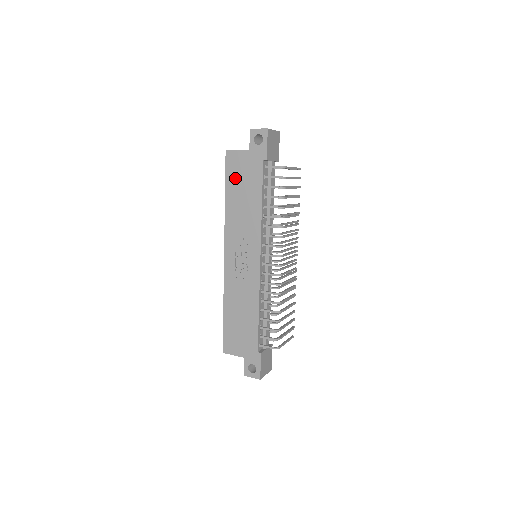
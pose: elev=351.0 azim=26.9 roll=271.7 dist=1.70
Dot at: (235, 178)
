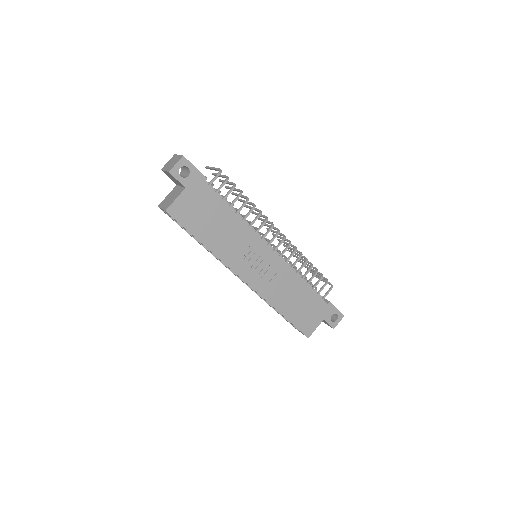
Dot at: (196, 221)
